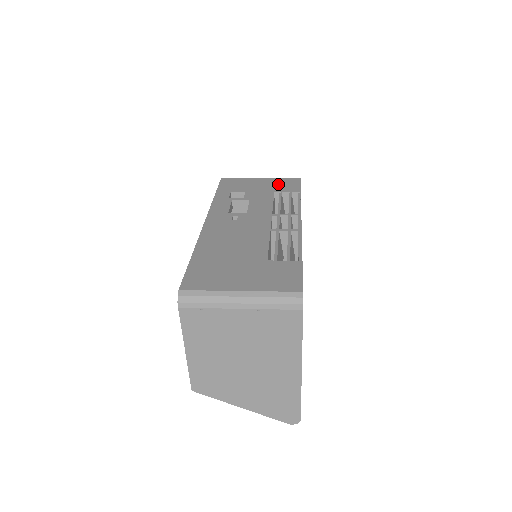
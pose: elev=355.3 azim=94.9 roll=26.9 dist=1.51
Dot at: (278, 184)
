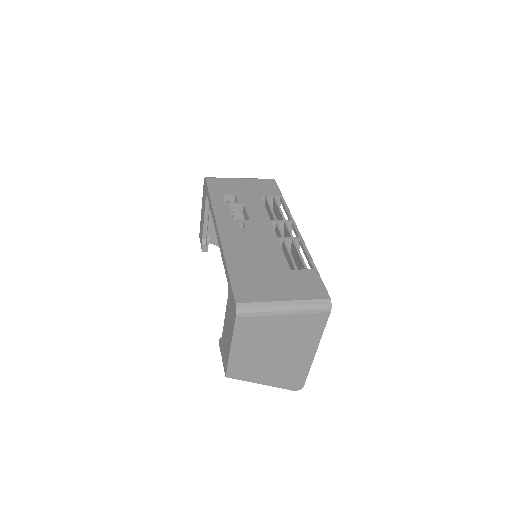
Dot at: (260, 186)
